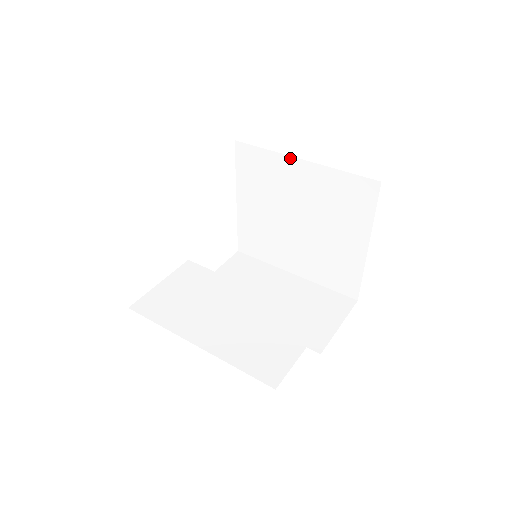
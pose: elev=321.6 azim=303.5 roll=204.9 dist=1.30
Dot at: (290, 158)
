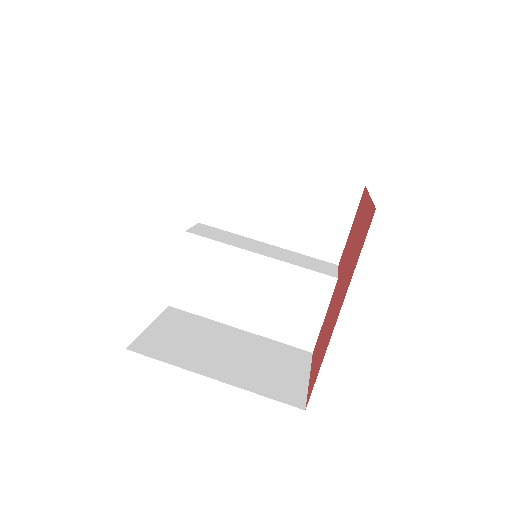
Dot at: occluded
